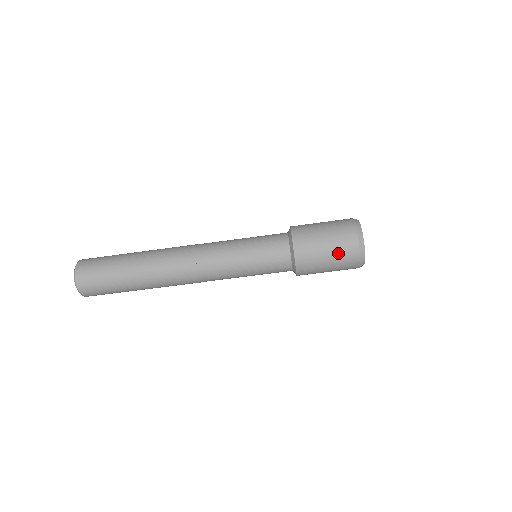
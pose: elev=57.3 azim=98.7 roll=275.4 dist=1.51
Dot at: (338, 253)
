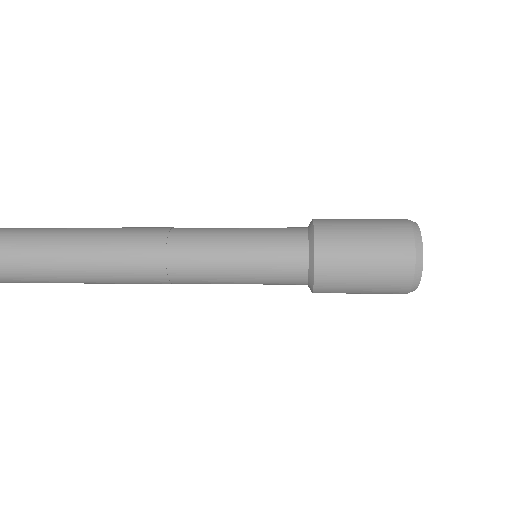
Dot at: occluded
